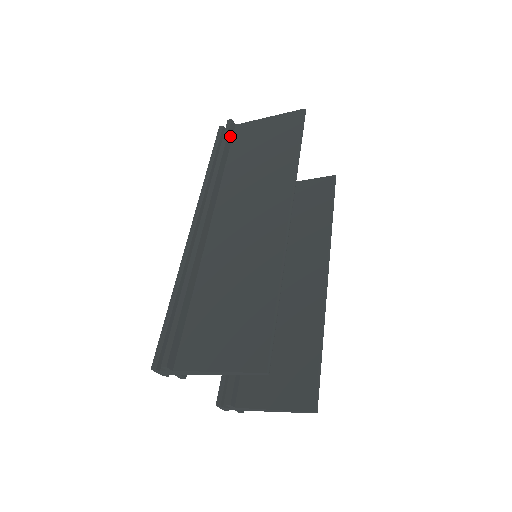
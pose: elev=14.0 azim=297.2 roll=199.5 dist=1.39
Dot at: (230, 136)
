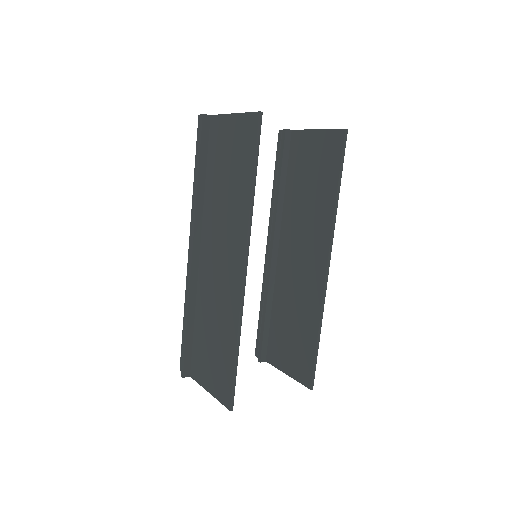
Dot at: (205, 137)
